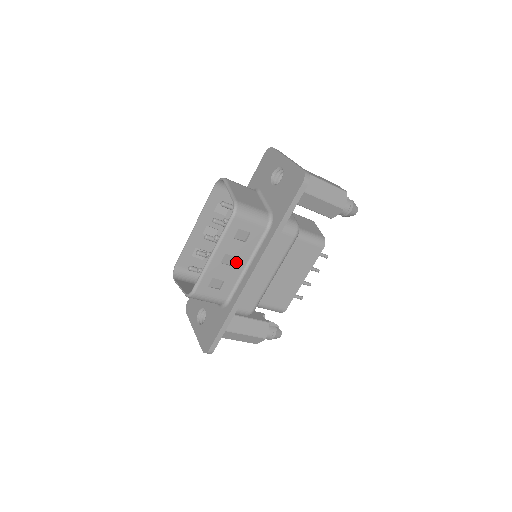
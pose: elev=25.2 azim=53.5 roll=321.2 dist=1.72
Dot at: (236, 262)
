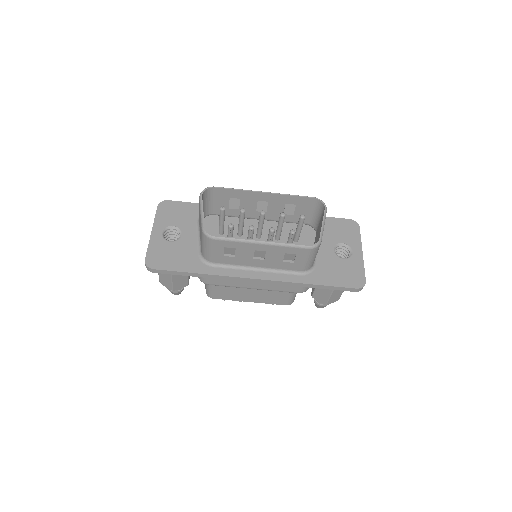
Dot at: (259, 260)
